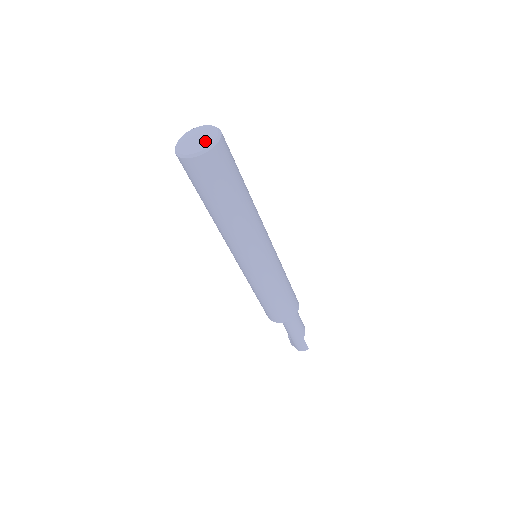
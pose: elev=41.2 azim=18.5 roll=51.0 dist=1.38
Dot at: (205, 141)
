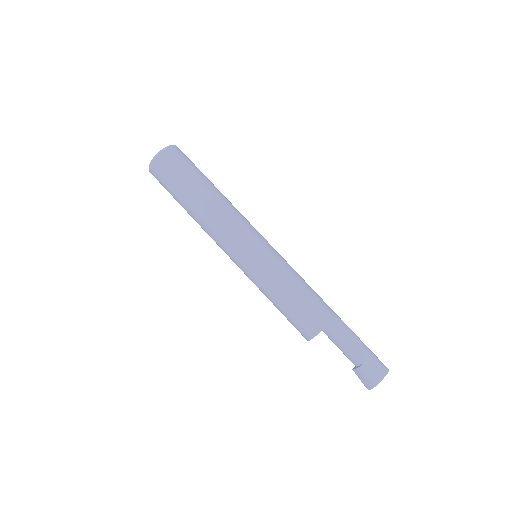
Dot at: occluded
